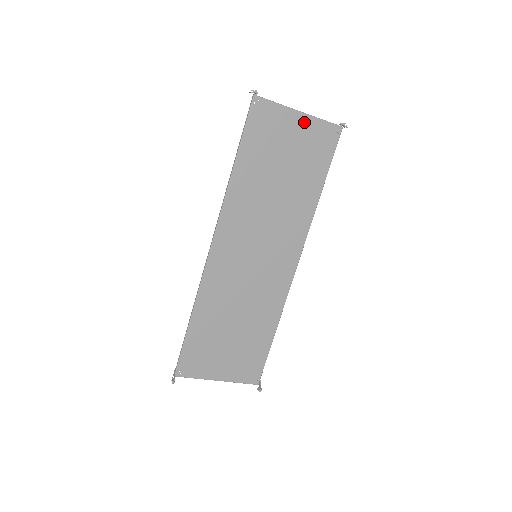
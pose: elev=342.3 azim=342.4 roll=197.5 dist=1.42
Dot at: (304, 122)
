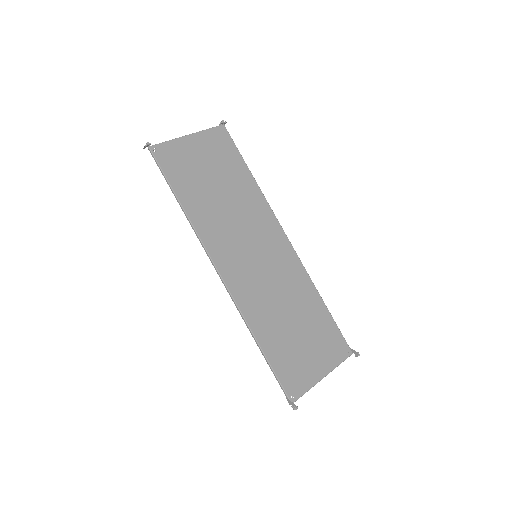
Dot at: (197, 140)
